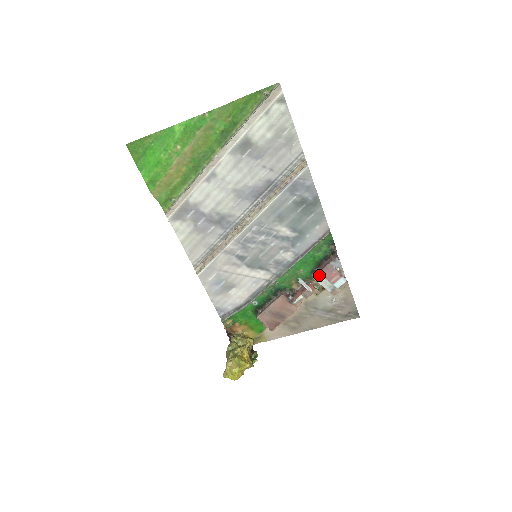
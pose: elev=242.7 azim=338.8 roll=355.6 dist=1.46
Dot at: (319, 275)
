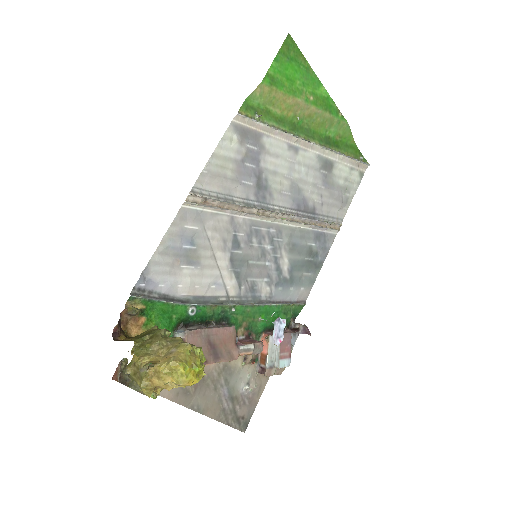
Dot at: occluded
